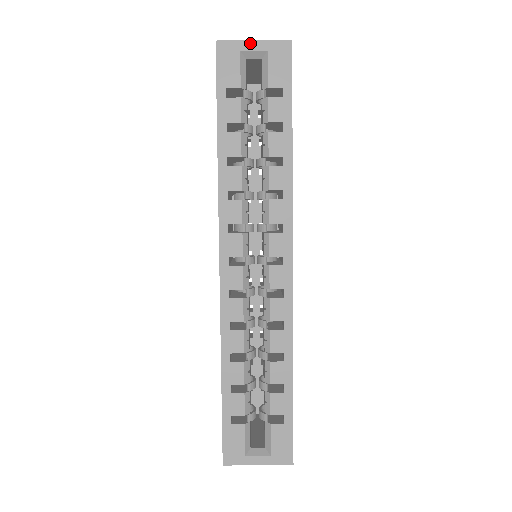
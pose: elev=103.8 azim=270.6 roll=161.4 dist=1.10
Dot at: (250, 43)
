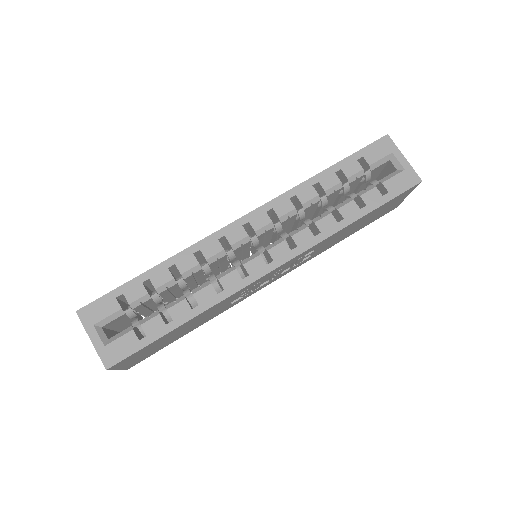
Dot at: (401, 156)
